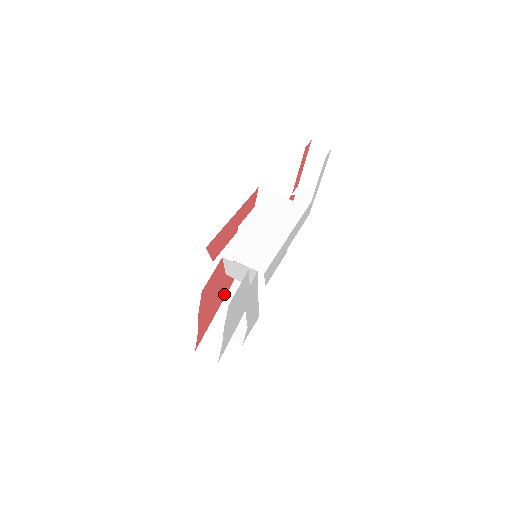
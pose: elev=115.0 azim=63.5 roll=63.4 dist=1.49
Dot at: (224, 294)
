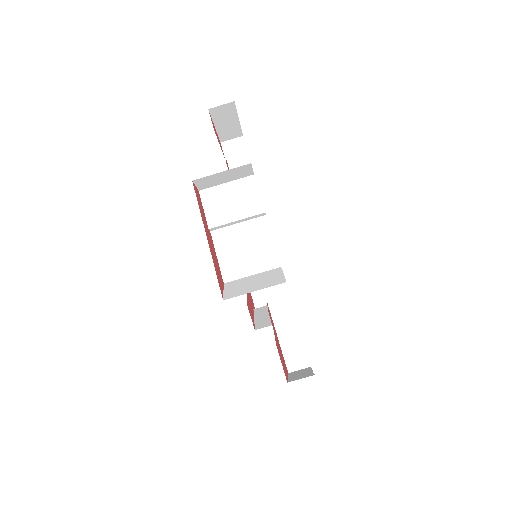
Dot at: (273, 324)
